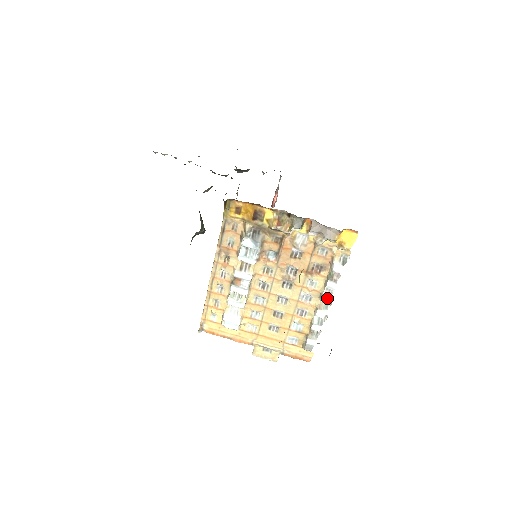
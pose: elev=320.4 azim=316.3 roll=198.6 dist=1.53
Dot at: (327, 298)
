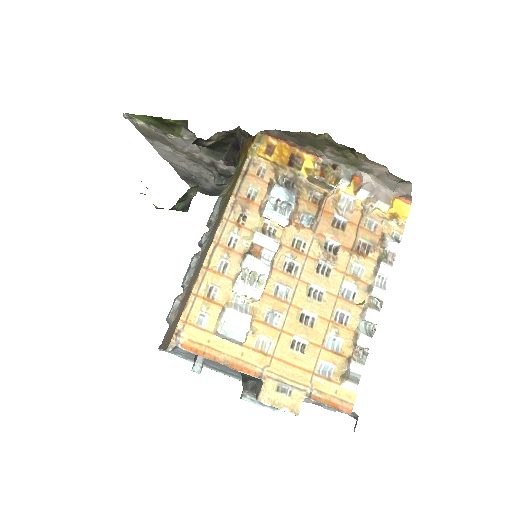
Dot at: (380, 290)
